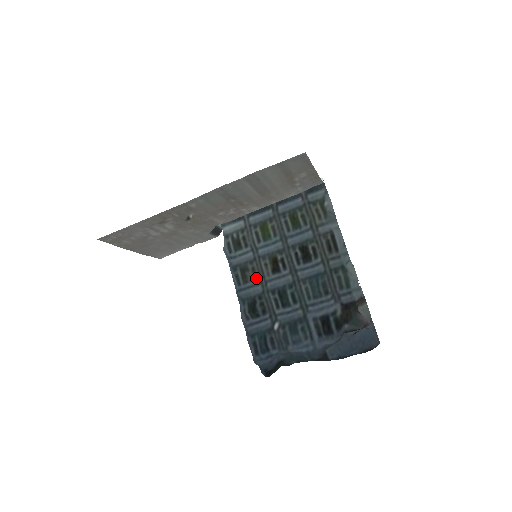
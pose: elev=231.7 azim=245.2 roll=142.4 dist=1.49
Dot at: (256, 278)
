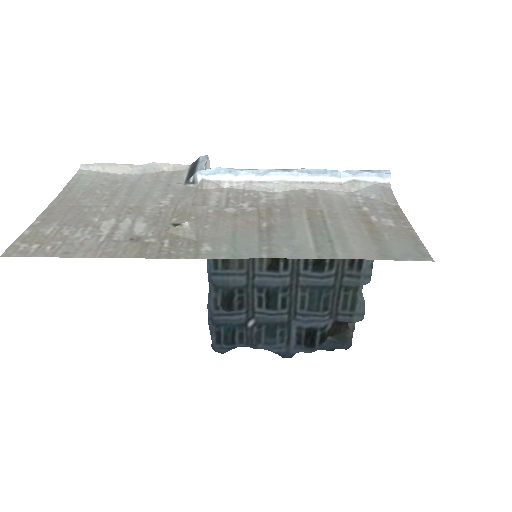
Dot at: (242, 267)
